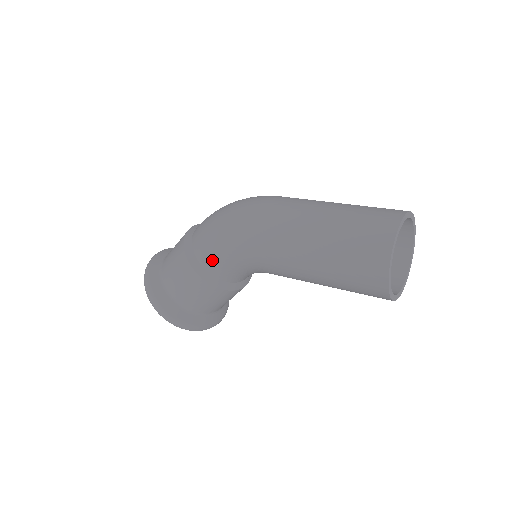
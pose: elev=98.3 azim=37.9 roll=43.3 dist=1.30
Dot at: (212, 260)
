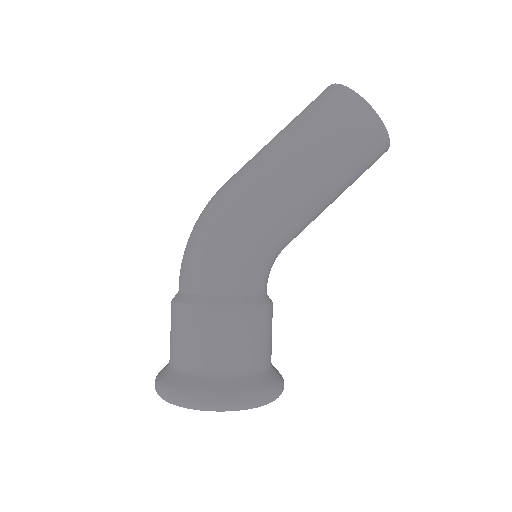
Dot at: (228, 276)
